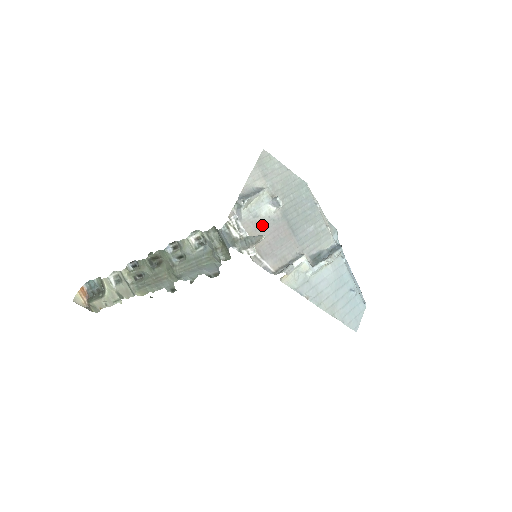
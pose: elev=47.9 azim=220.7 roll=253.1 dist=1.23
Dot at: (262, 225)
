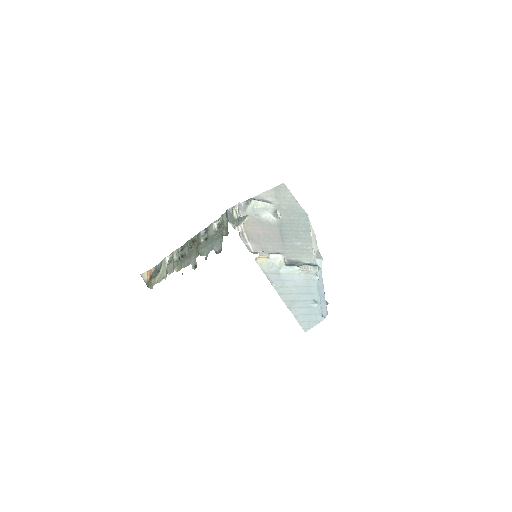
Dot at: (259, 222)
